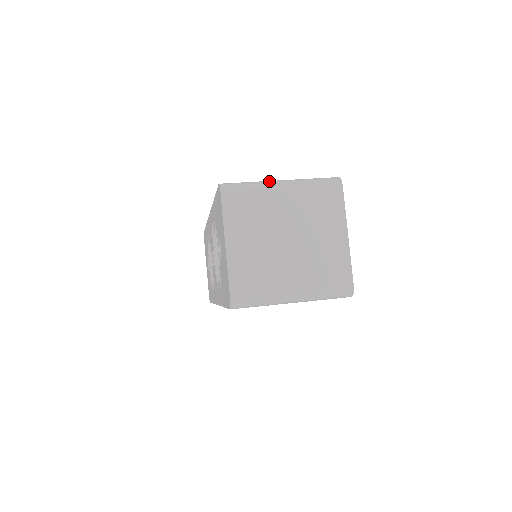
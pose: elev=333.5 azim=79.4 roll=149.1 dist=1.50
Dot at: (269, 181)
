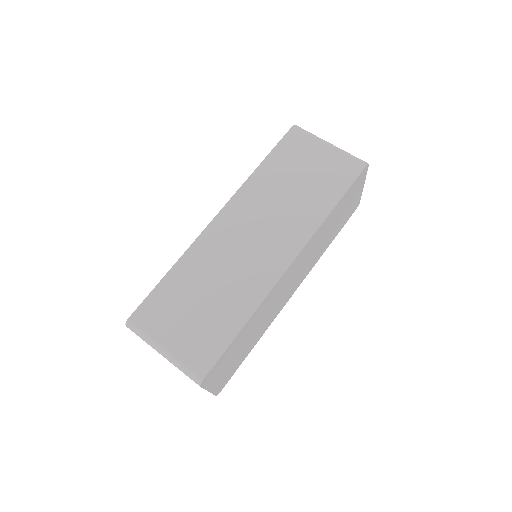
Dot at: (155, 345)
